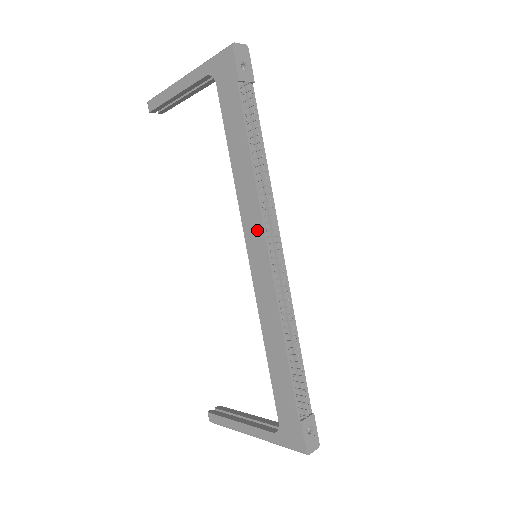
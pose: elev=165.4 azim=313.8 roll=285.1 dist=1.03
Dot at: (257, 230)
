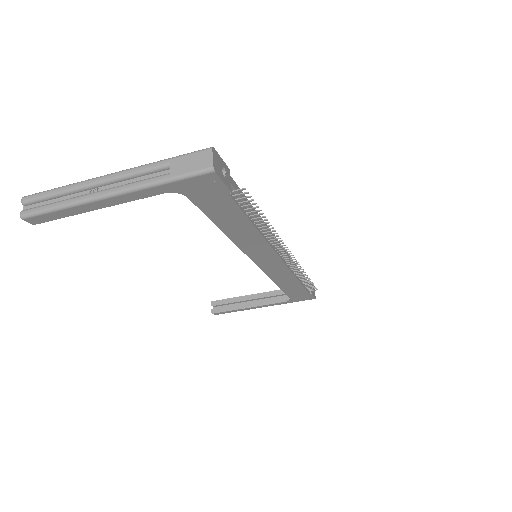
Dot at: (267, 254)
